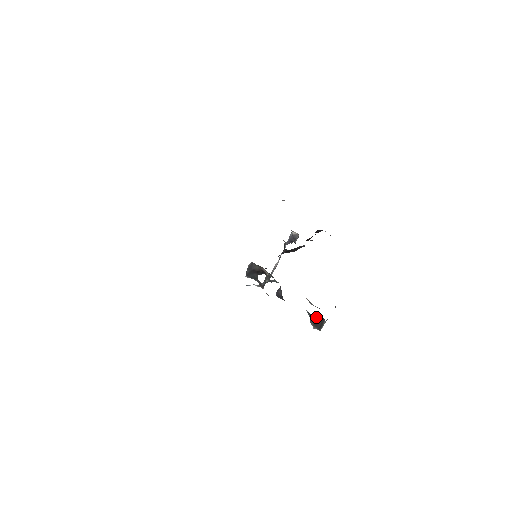
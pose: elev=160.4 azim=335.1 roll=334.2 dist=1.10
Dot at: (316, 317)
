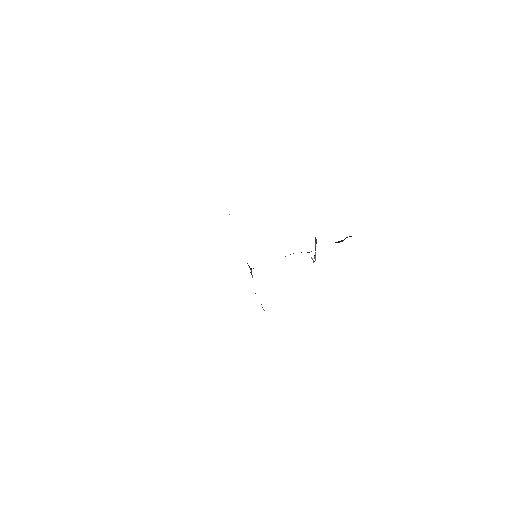
Dot at: occluded
